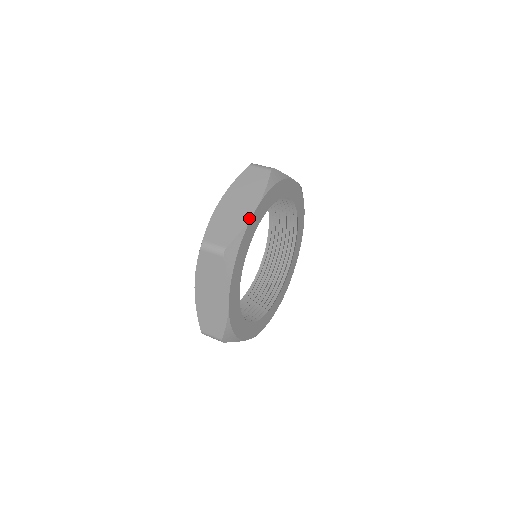
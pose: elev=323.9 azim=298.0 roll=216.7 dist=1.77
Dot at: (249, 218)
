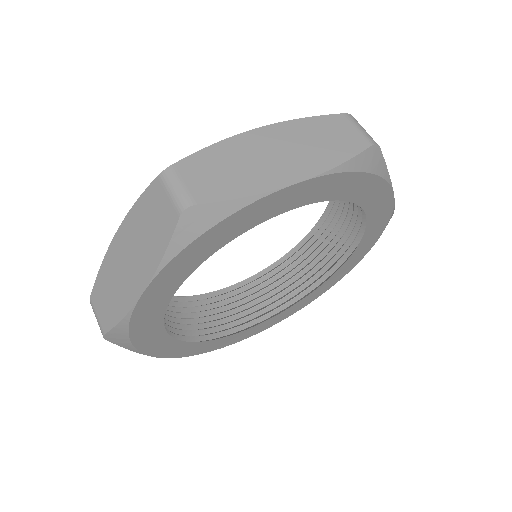
Dot at: (131, 305)
